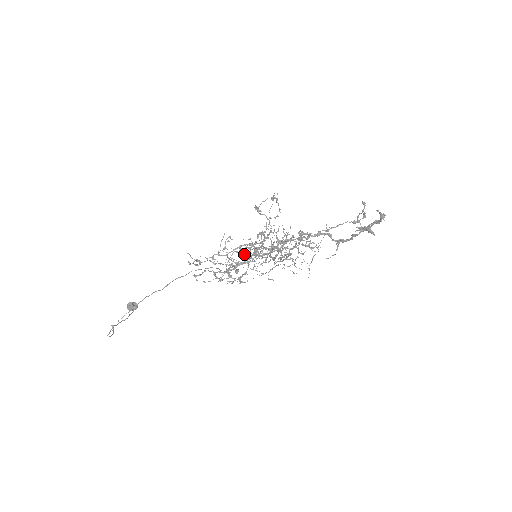
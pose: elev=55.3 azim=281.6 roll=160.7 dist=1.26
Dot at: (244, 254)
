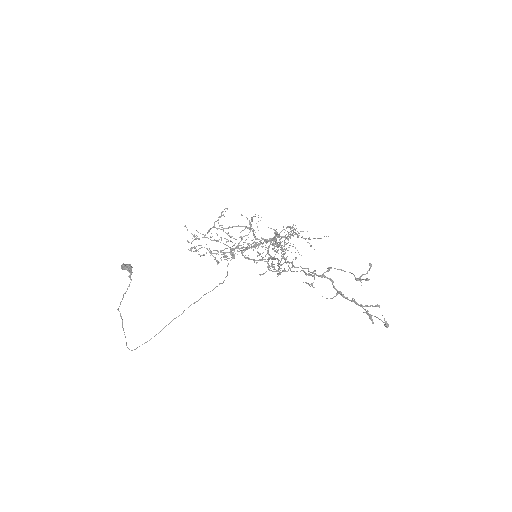
Dot at: (244, 249)
